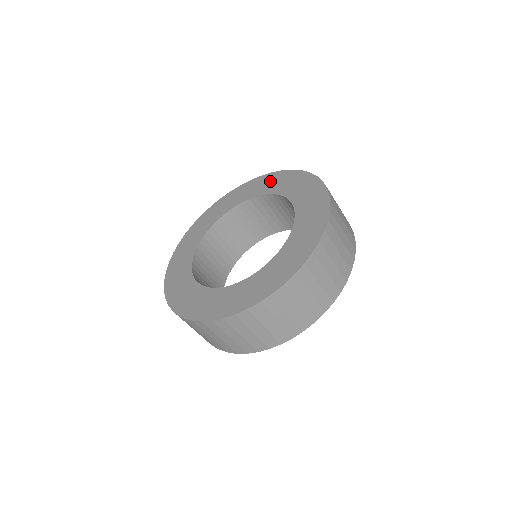
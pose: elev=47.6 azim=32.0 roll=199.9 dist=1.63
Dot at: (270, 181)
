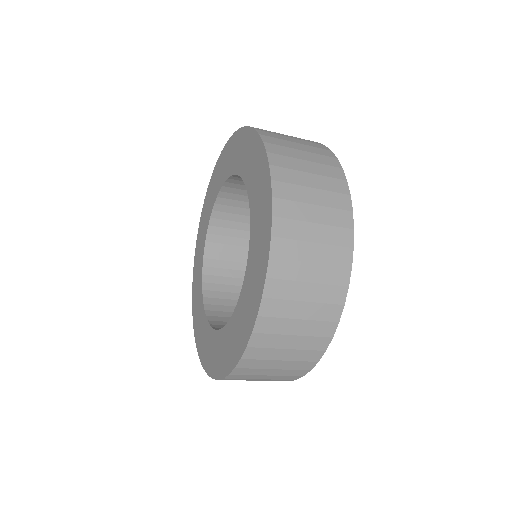
Dot at: (242, 147)
